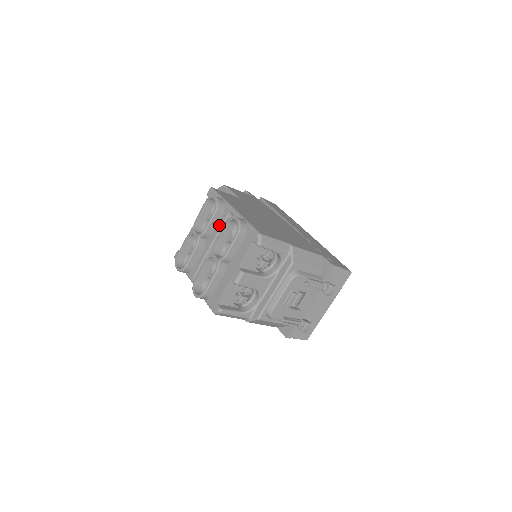
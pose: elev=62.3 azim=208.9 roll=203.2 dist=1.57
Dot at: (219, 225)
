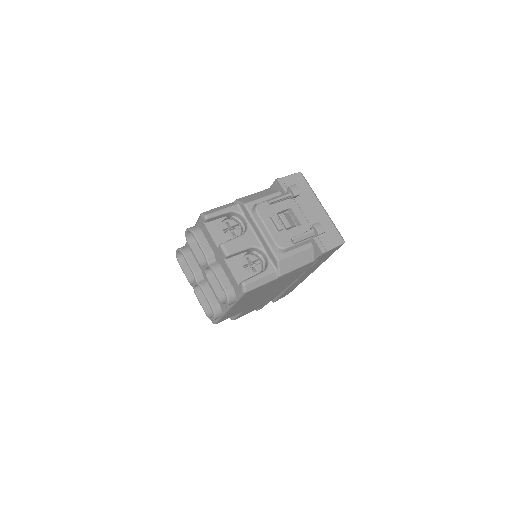
Dot at: occluded
